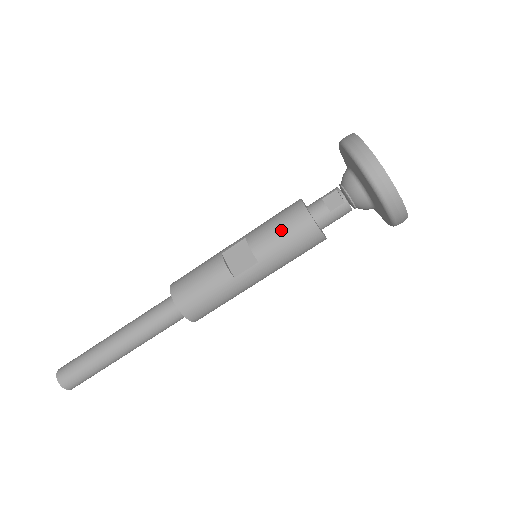
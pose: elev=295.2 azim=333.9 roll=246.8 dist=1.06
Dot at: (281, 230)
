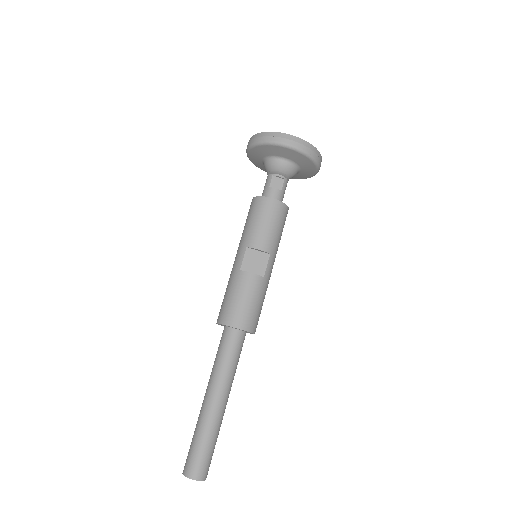
Dot at: (268, 223)
